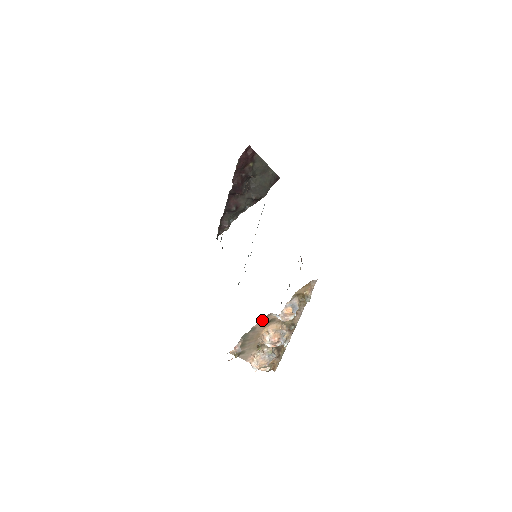
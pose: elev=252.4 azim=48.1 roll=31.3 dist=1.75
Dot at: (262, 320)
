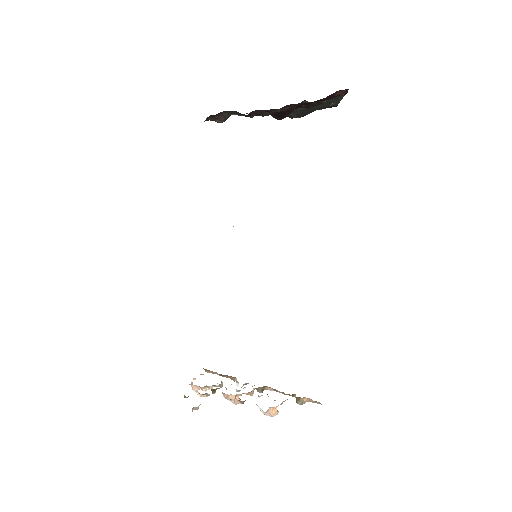
Dot at: (241, 401)
